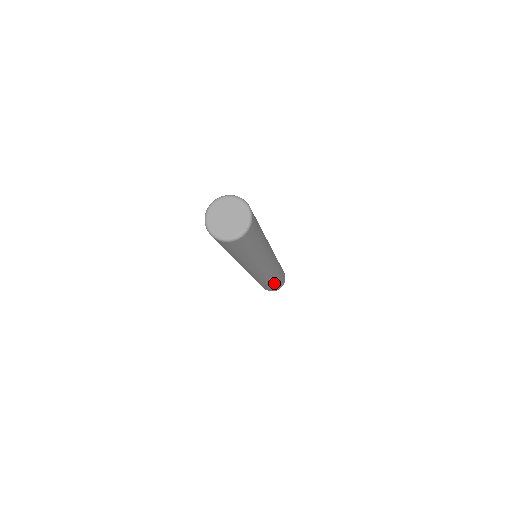
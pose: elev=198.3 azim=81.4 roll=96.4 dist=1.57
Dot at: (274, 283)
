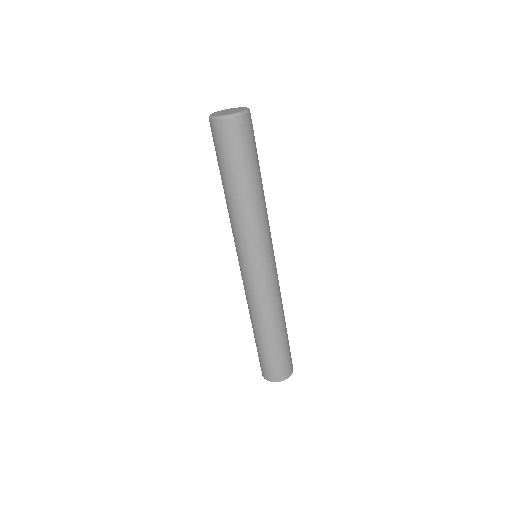
Dot at: (275, 340)
